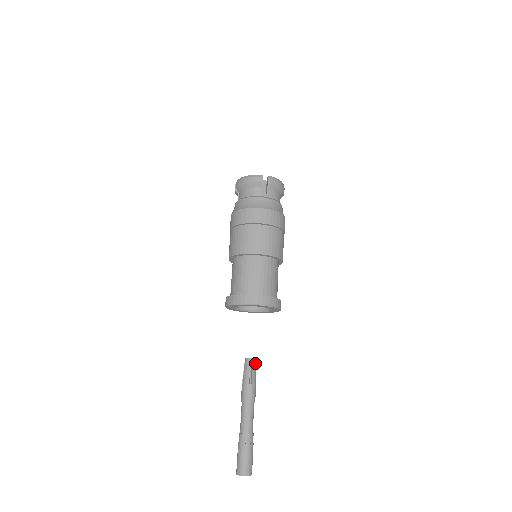
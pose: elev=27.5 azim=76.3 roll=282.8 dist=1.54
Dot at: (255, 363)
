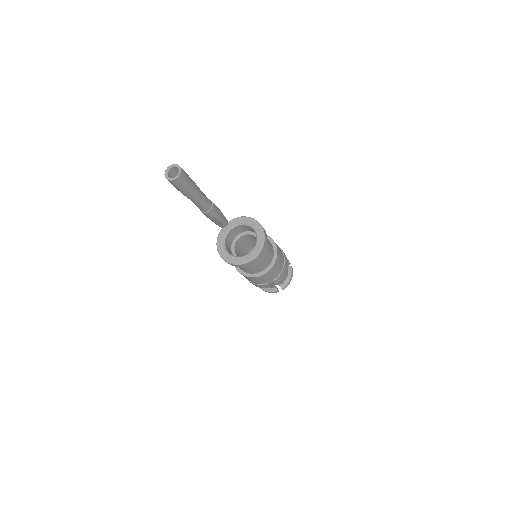
Dot at: occluded
